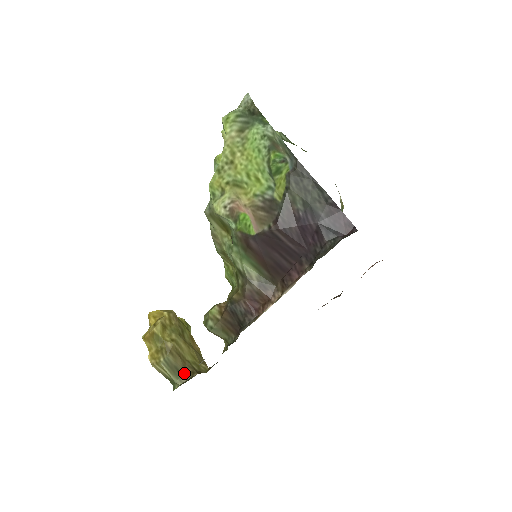
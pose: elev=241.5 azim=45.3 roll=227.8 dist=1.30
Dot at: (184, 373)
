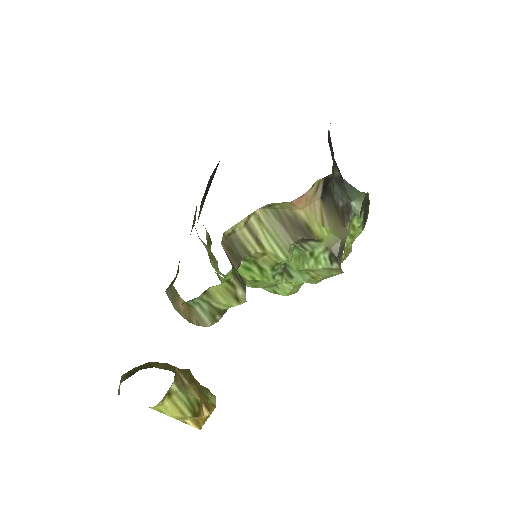
Dot at: occluded
